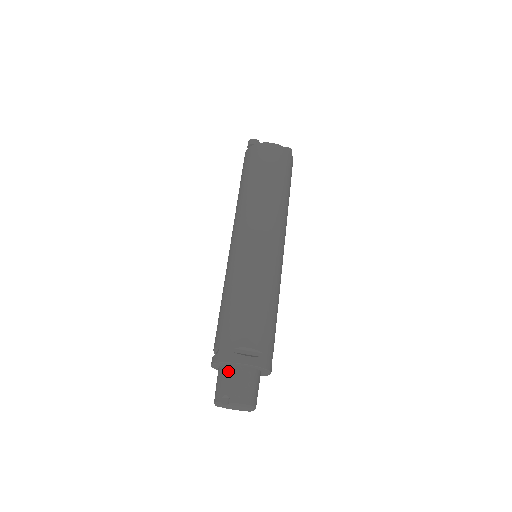
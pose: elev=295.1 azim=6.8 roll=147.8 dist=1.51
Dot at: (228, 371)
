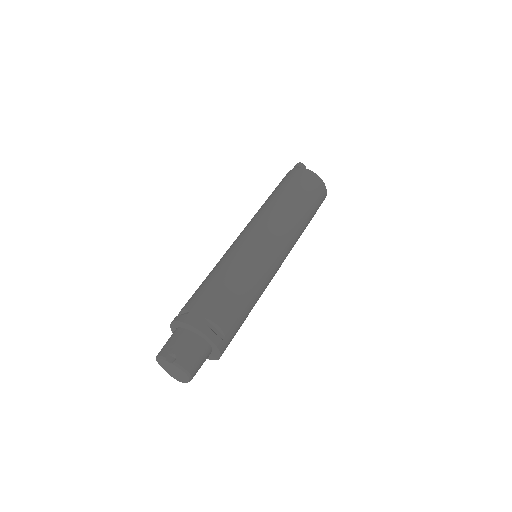
Dot at: (187, 335)
